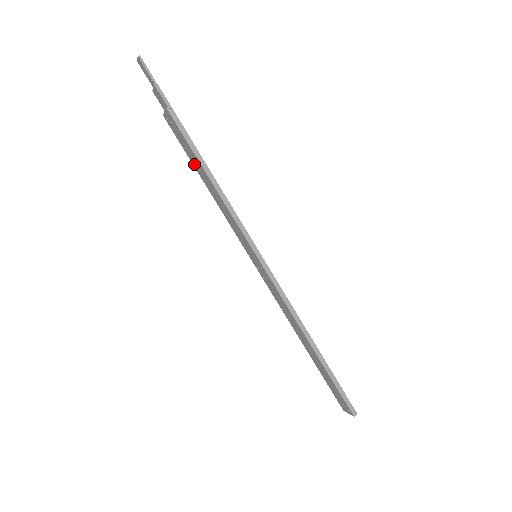
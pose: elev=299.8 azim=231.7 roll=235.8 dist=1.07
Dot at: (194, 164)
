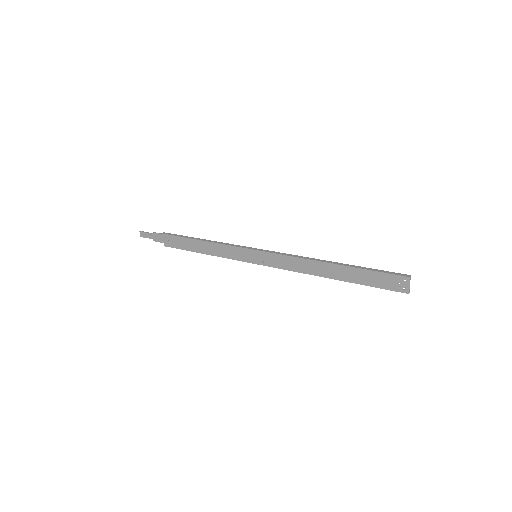
Dot at: (192, 249)
